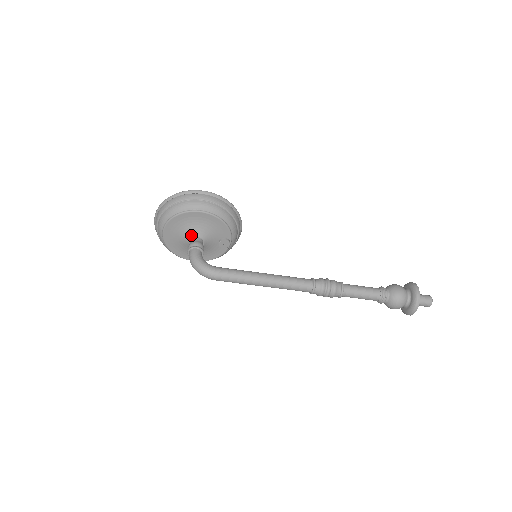
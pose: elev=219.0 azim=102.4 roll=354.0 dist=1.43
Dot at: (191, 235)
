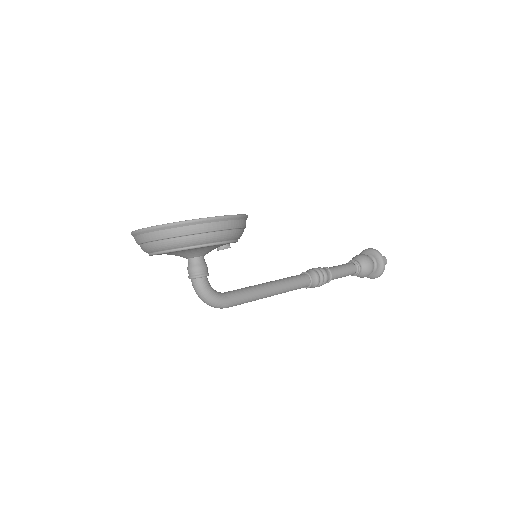
Dot at: (193, 256)
